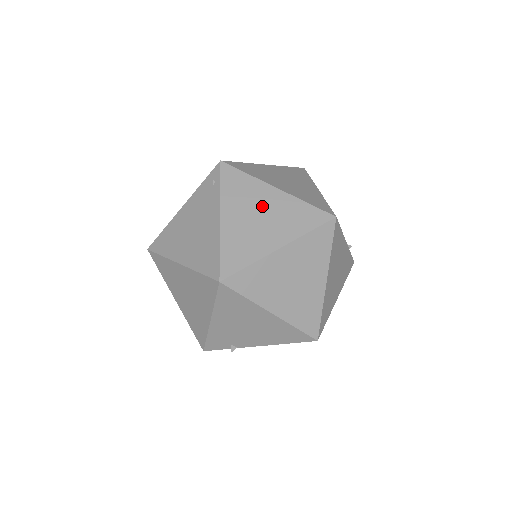
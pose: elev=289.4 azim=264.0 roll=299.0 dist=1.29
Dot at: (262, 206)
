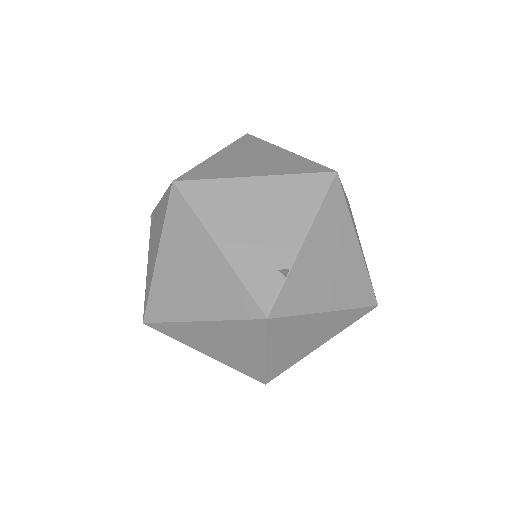
Dot at: occluded
